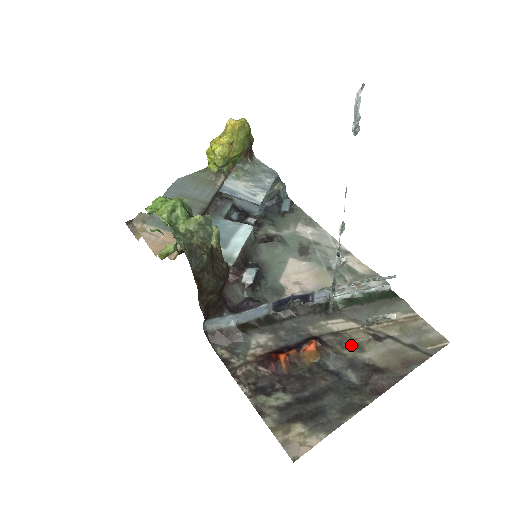
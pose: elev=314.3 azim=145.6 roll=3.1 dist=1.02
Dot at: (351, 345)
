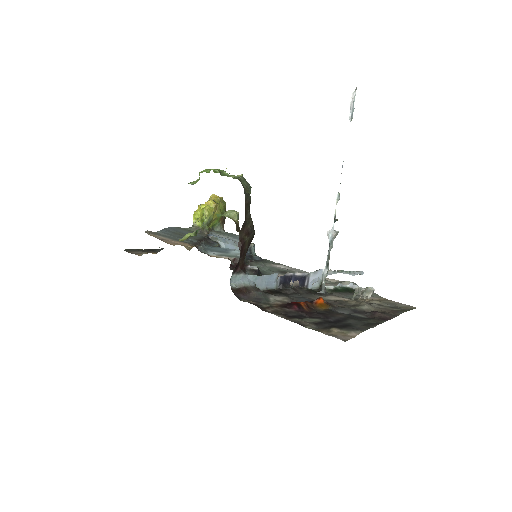
Dot at: (349, 305)
